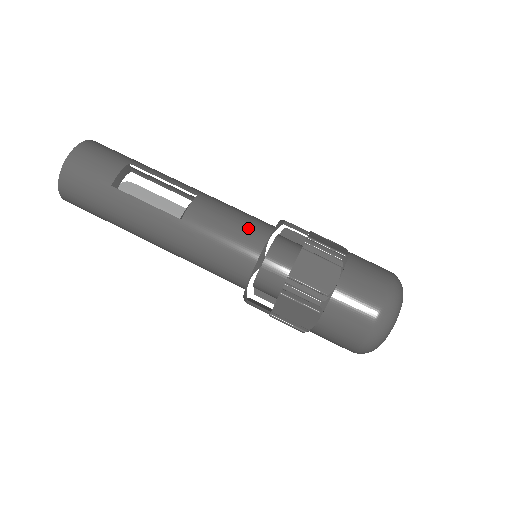
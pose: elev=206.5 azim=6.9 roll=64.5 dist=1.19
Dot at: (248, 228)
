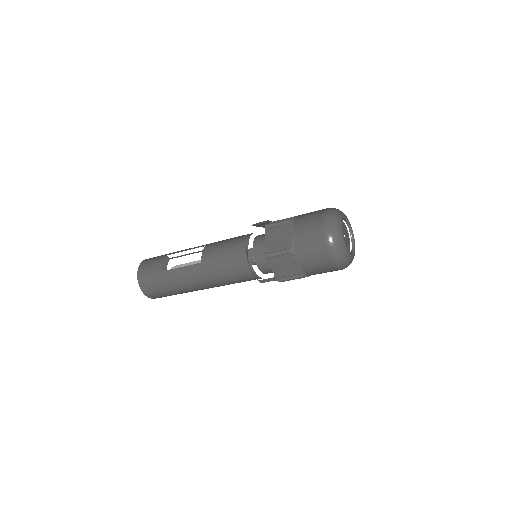
Dot at: (236, 242)
